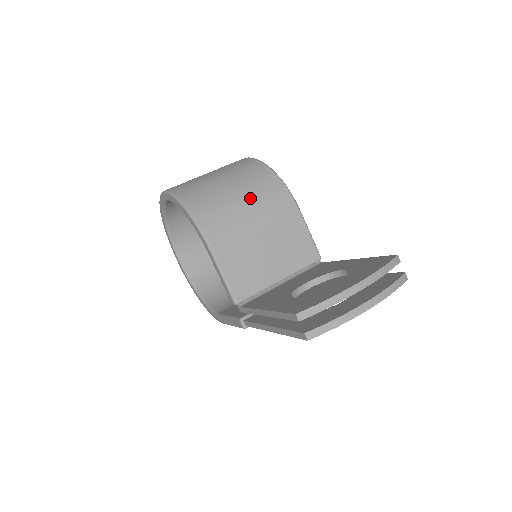
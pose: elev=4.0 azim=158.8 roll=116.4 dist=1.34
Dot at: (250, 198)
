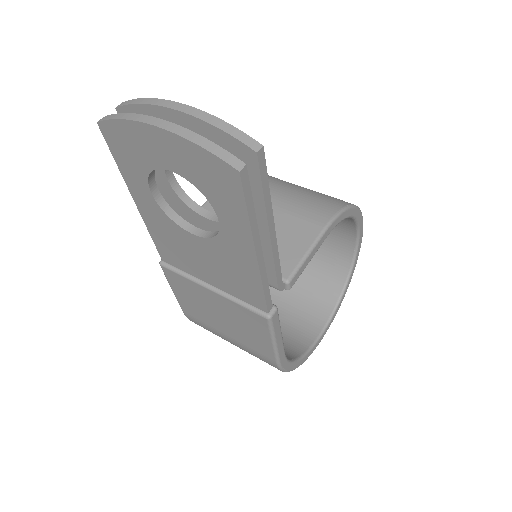
Dot at: (298, 193)
